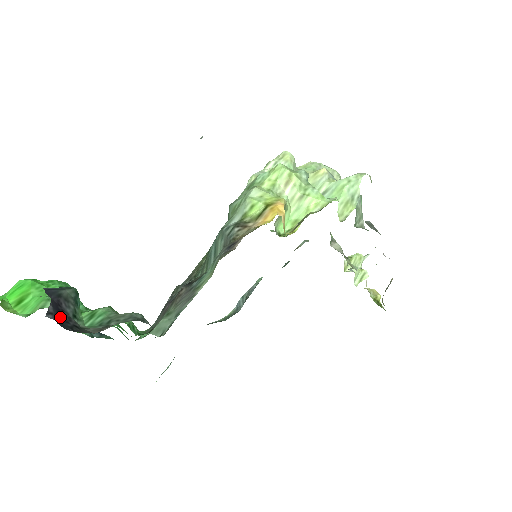
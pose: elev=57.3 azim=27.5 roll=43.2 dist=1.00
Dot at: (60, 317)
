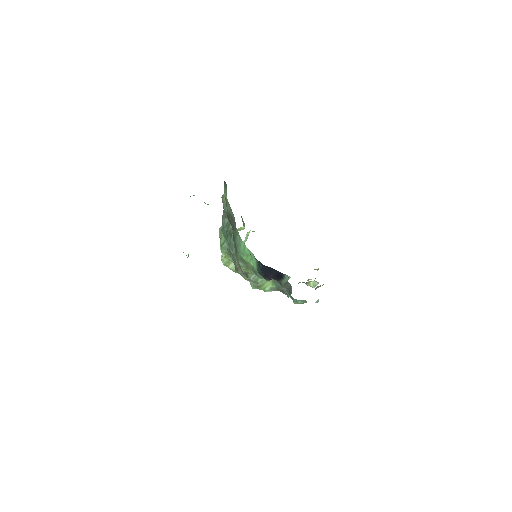
Dot at: occluded
